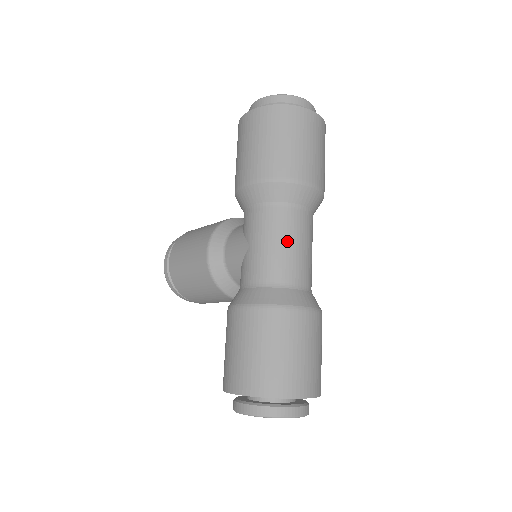
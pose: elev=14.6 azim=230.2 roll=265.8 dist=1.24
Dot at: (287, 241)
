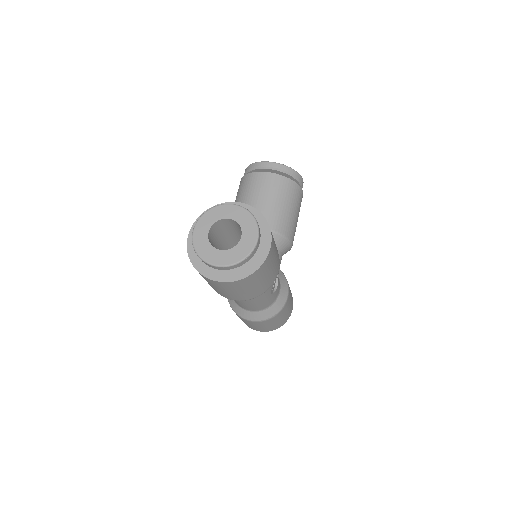
Dot at: occluded
